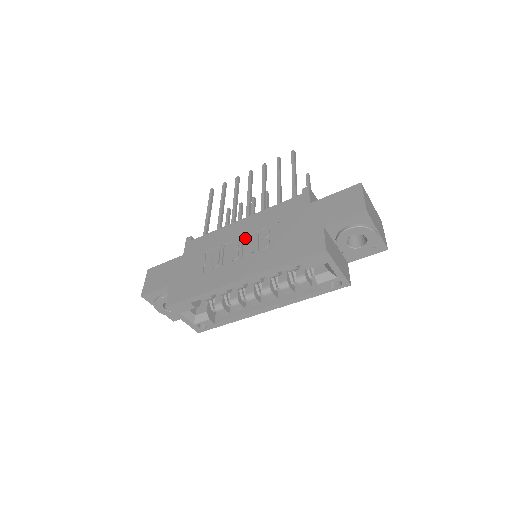
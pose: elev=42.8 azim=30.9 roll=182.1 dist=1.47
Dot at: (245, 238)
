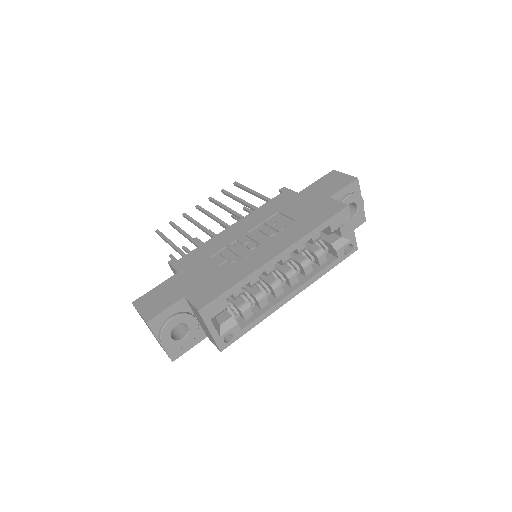
Dot at: (250, 233)
